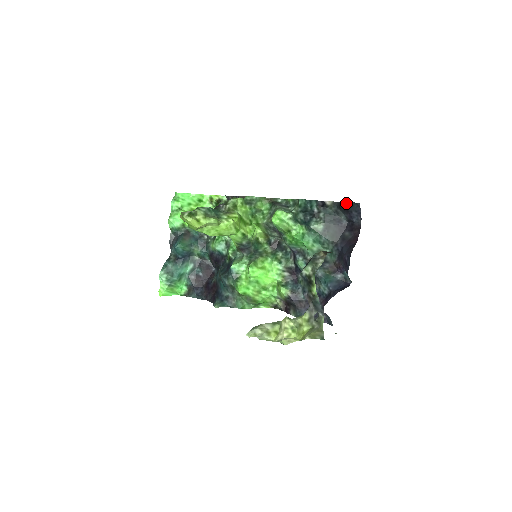
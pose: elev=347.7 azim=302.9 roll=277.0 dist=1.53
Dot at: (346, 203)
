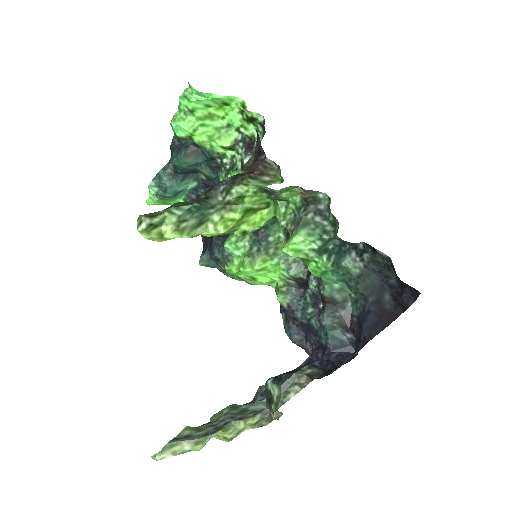
Dot at: (401, 281)
